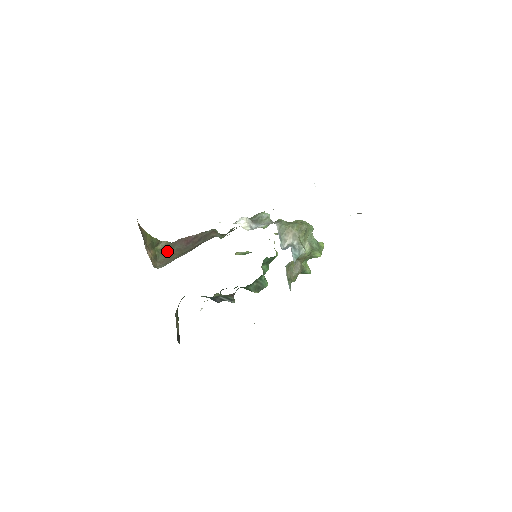
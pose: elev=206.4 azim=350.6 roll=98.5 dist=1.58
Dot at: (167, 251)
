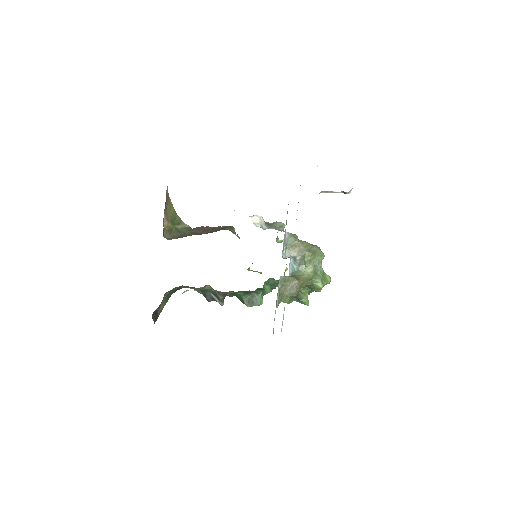
Dot at: (184, 232)
